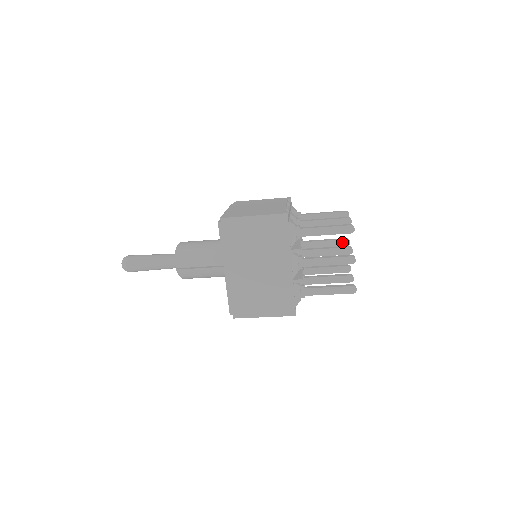
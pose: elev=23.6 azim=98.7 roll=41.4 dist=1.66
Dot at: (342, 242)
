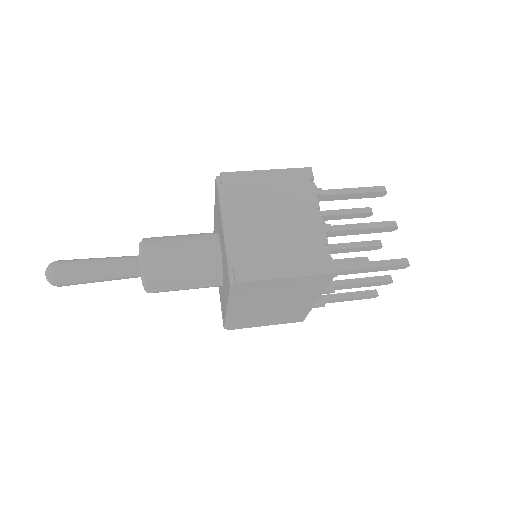
Dot at: (363, 215)
